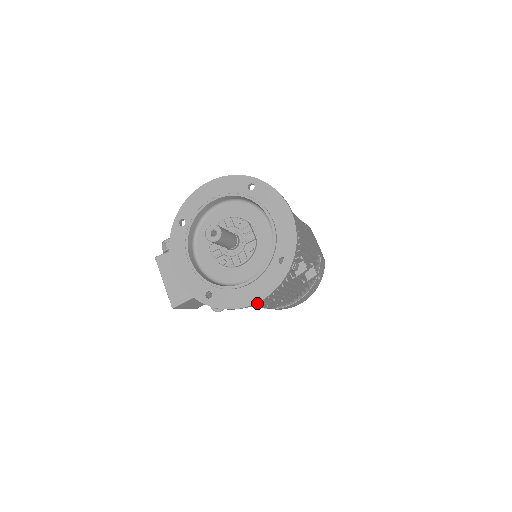
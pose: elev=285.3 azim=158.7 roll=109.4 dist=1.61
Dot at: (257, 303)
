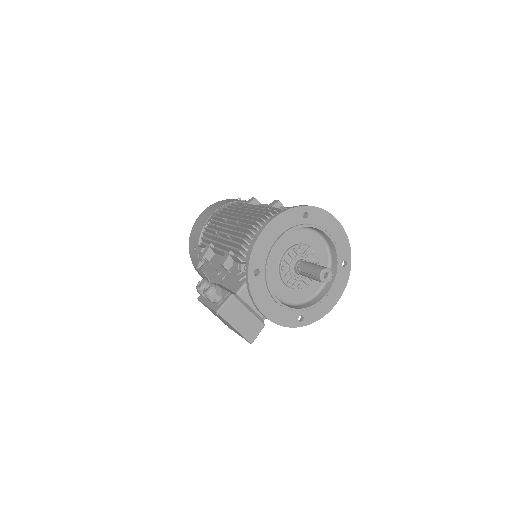
Dot at: (333, 303)
